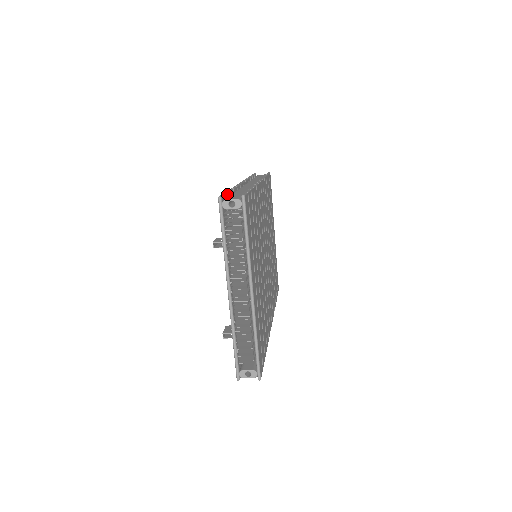
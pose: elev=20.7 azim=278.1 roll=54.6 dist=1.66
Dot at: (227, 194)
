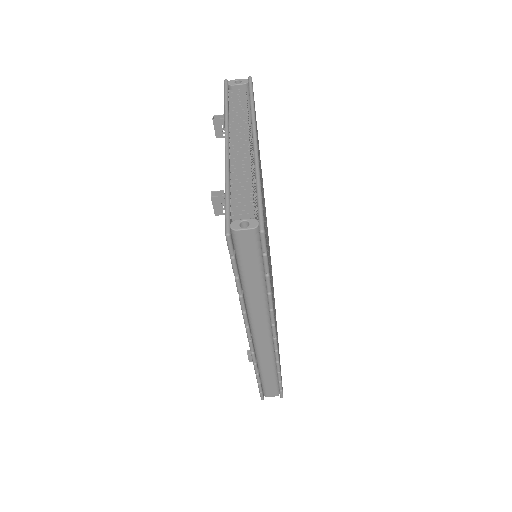
Dot at: occluded
